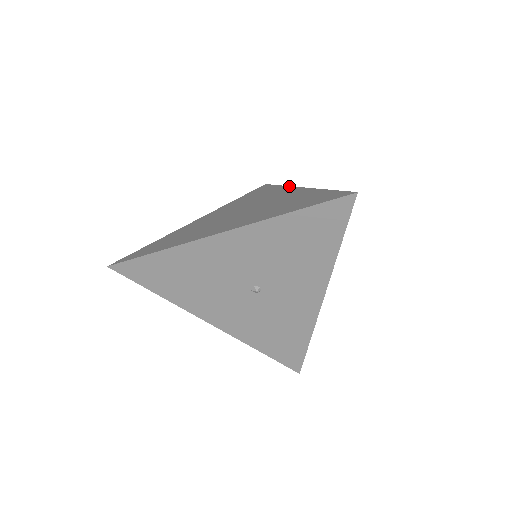
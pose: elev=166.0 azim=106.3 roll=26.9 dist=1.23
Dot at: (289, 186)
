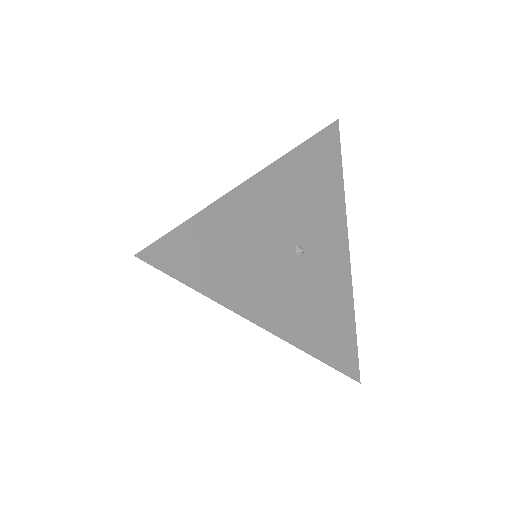
Dot at: occluded
